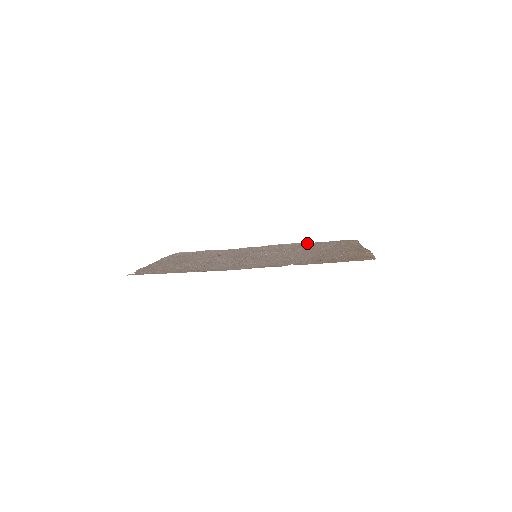
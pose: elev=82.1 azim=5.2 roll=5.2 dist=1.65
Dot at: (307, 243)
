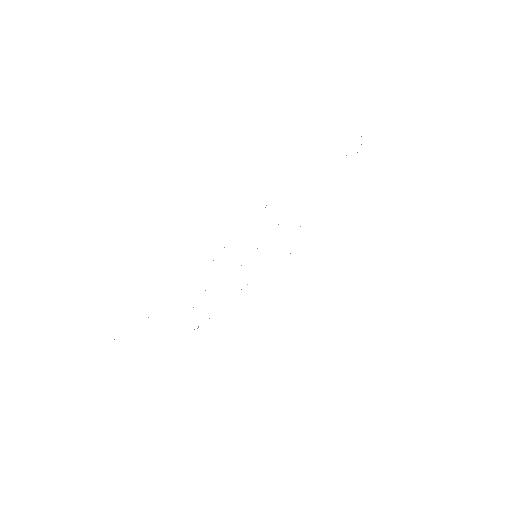
Dot at: occluded
